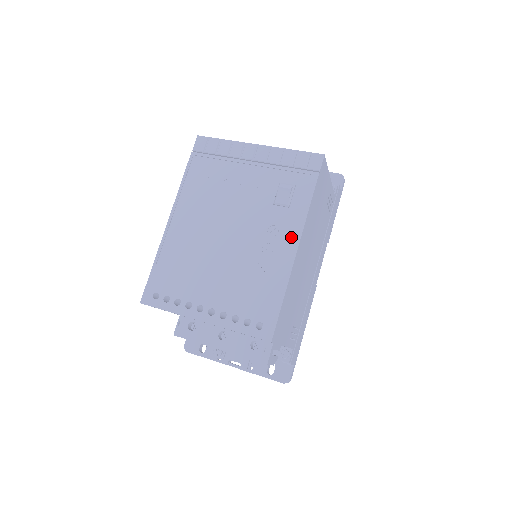
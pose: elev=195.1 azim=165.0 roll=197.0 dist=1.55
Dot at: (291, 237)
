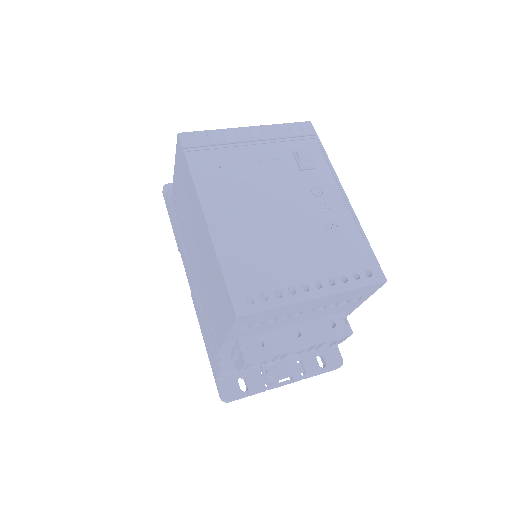
Dot at: (335, 191)
